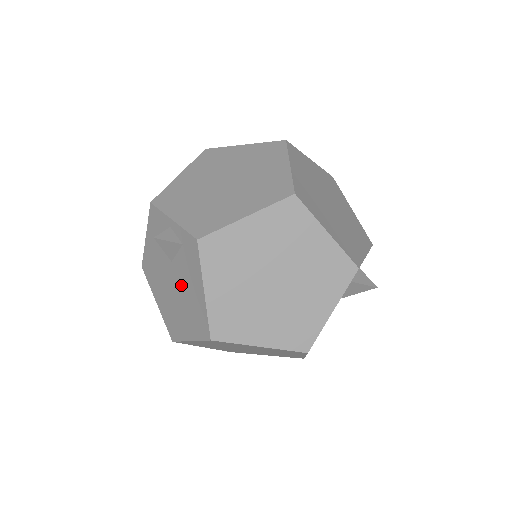
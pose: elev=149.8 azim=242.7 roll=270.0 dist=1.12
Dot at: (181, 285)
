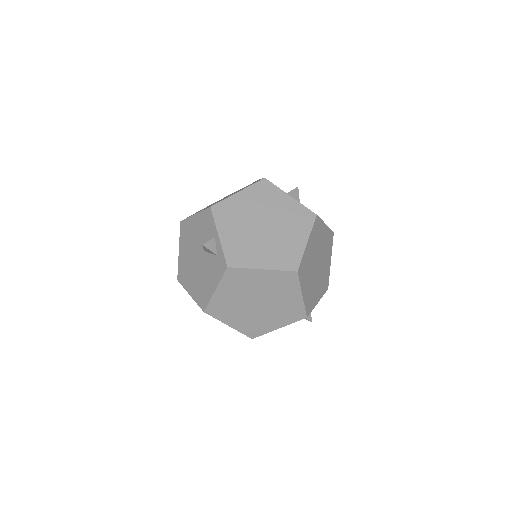
Dot at: (202, 268)
